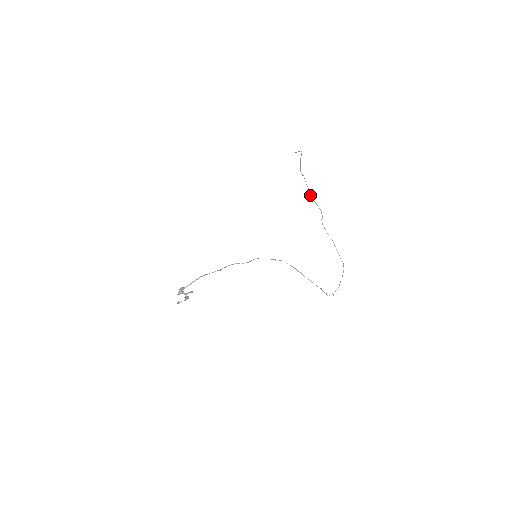
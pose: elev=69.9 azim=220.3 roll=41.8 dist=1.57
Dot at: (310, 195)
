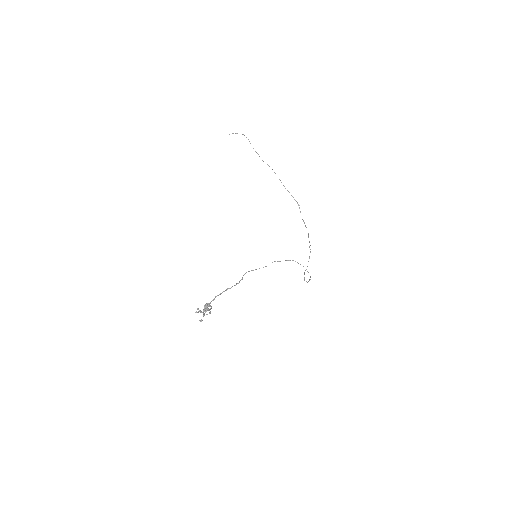
Dot at: occluded
